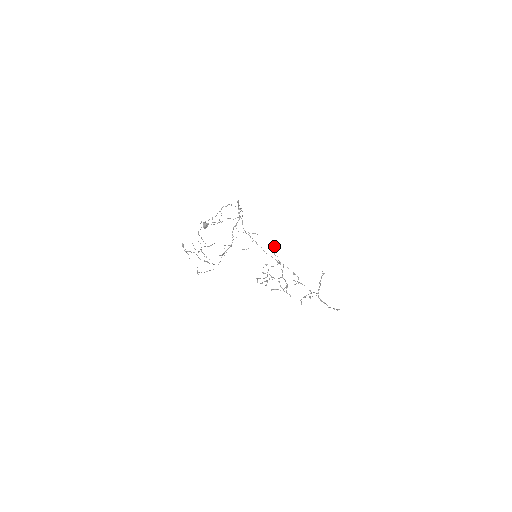
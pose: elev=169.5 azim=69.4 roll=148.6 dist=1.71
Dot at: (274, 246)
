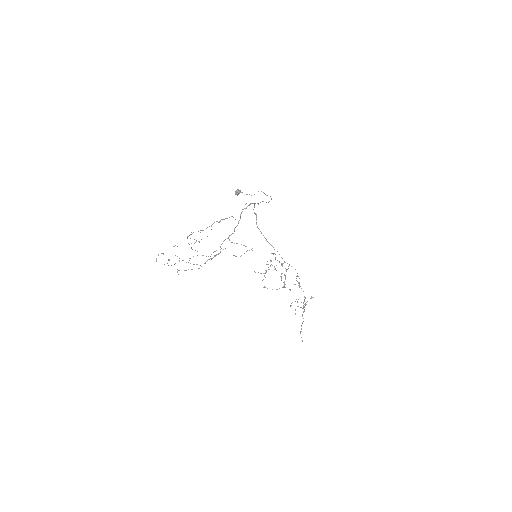
Dot at: (275, 254)
